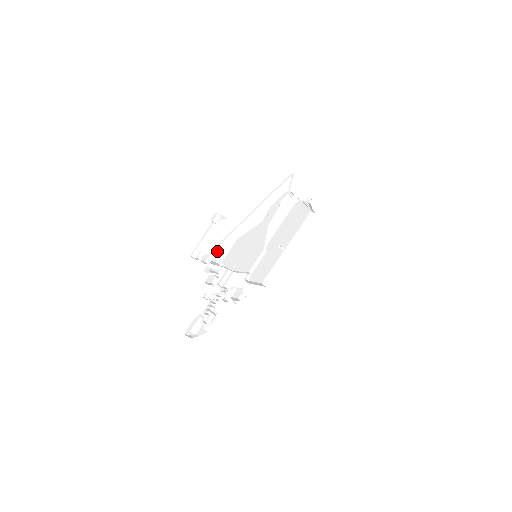
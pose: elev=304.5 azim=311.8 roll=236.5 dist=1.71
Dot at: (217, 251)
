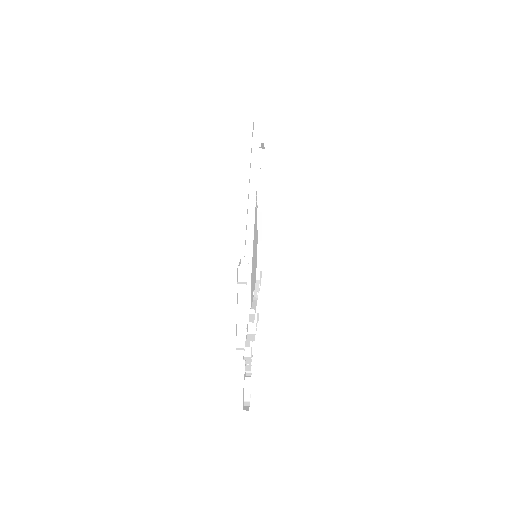
Dot at: (247, 305)
